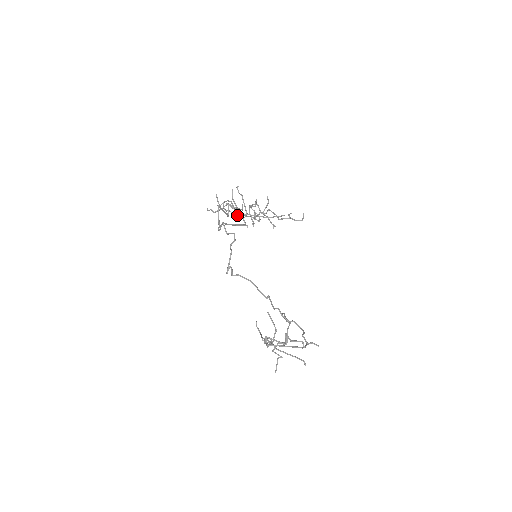
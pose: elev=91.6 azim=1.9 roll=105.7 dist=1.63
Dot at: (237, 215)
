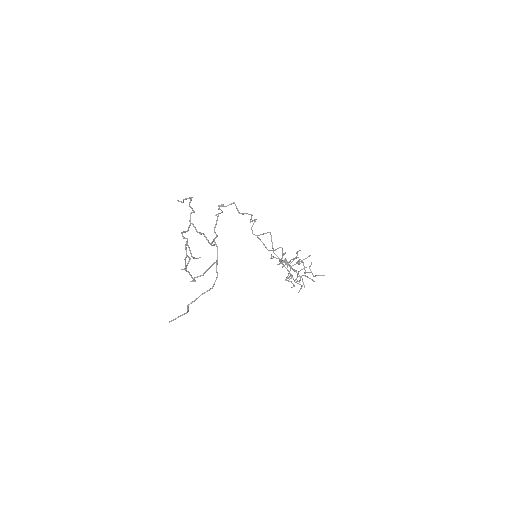
Dot at: (287, 277)
